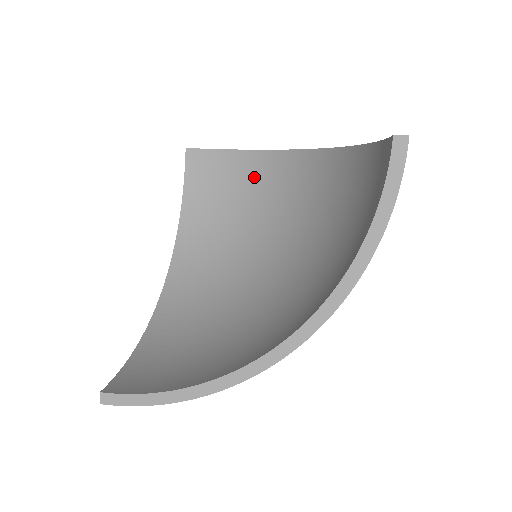
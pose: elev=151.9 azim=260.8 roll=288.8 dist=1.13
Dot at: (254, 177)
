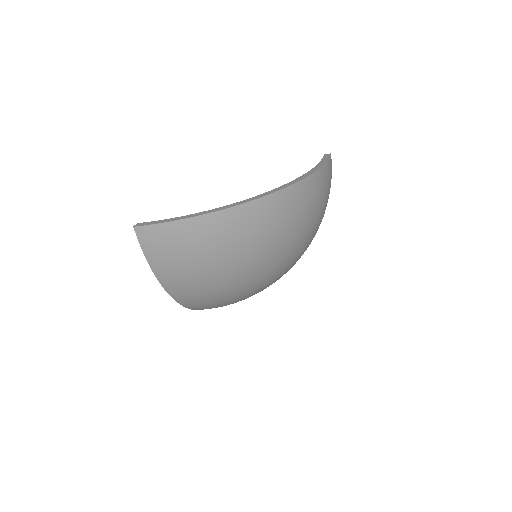
Dot at: occluded
